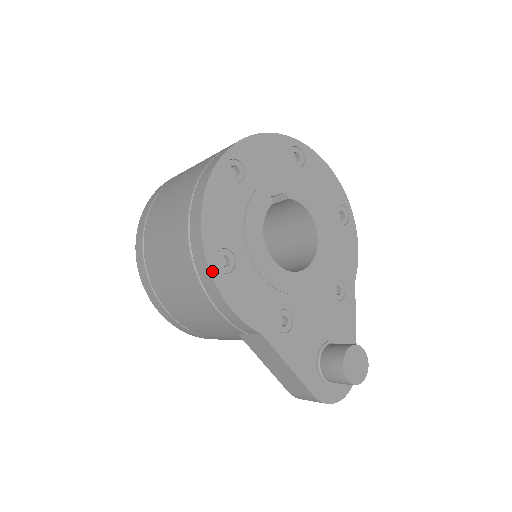
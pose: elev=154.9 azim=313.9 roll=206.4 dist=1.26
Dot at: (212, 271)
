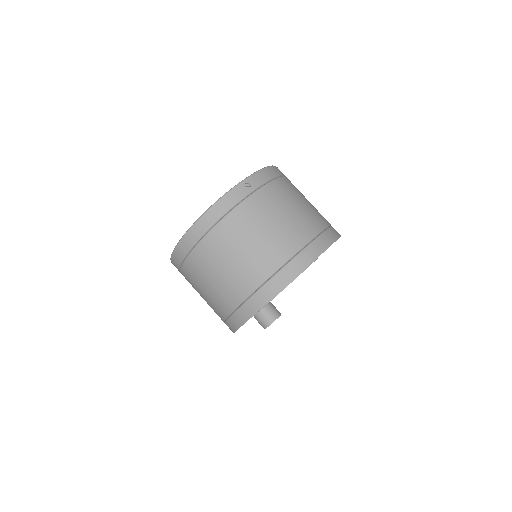
Dot at: occluded
